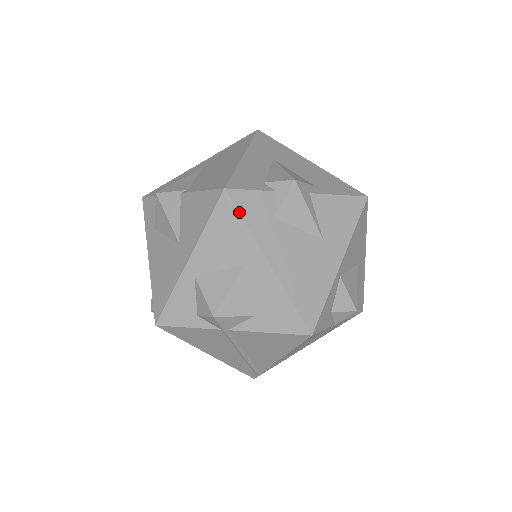
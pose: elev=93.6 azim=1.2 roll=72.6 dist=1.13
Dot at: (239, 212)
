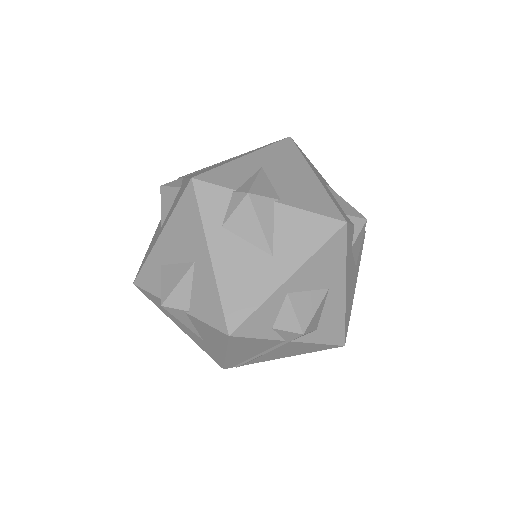
Dot at: (347, 244)
